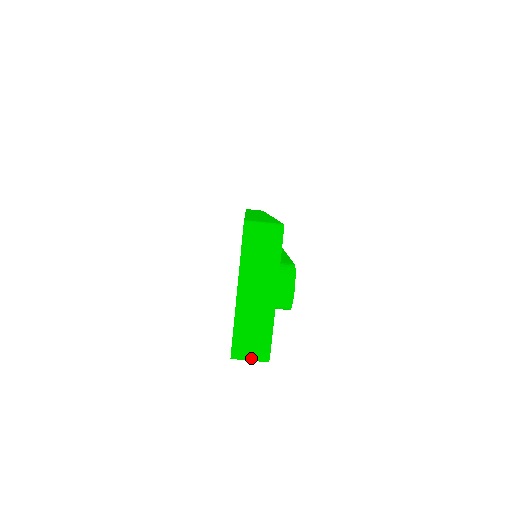
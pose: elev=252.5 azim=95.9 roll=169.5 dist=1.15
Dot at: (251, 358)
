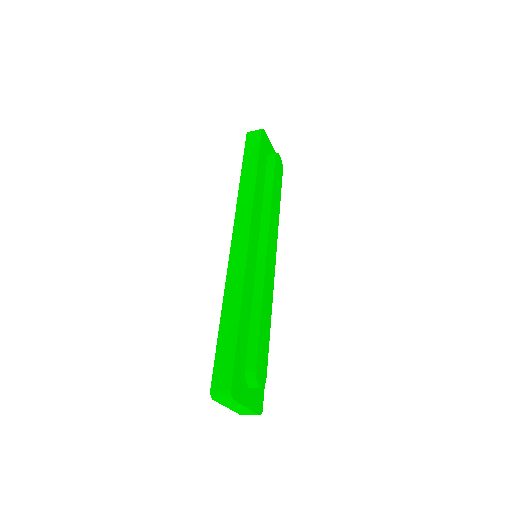
Dot at: occluded
